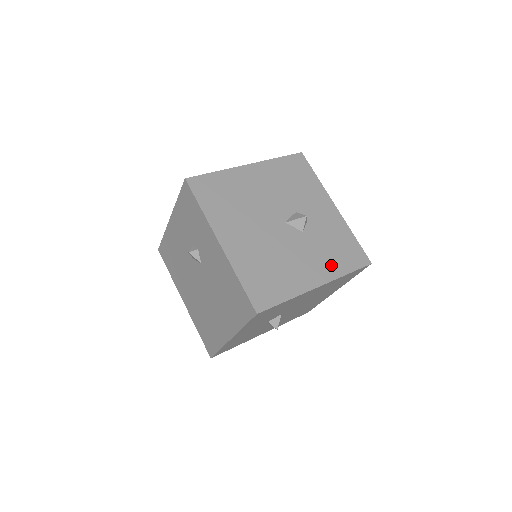
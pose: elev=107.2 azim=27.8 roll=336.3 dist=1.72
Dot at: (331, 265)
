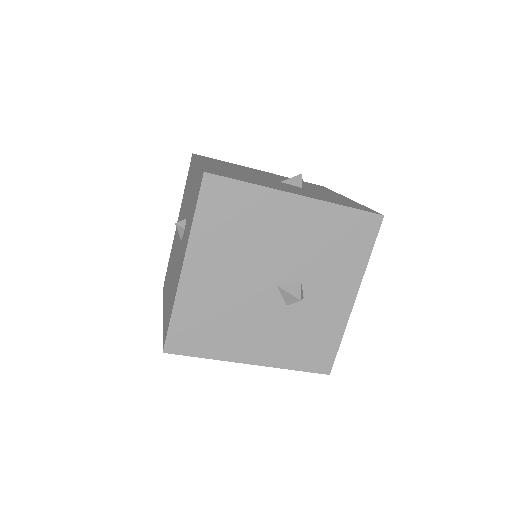
Dot at: (284, 353)
